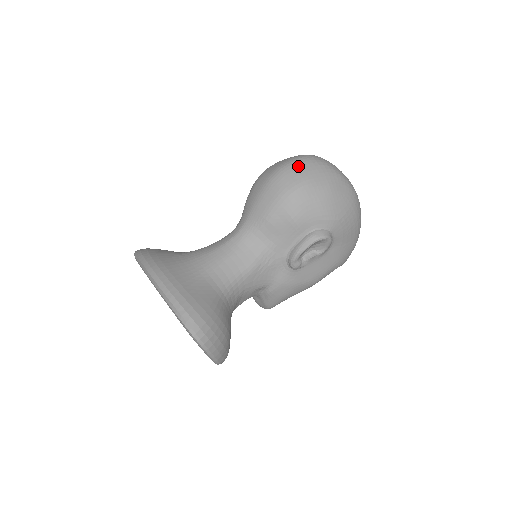
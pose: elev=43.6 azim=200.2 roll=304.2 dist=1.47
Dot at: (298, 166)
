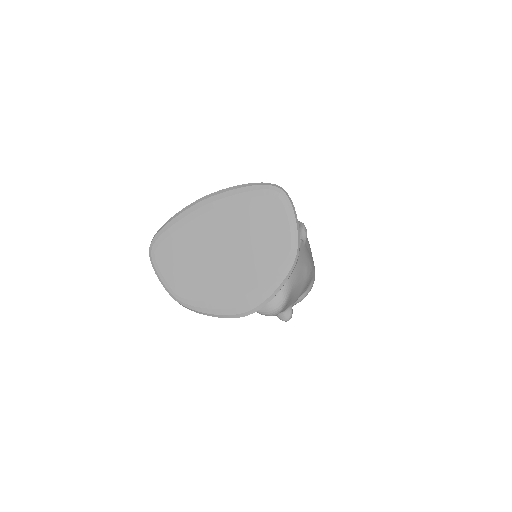
Dot at: occluded
